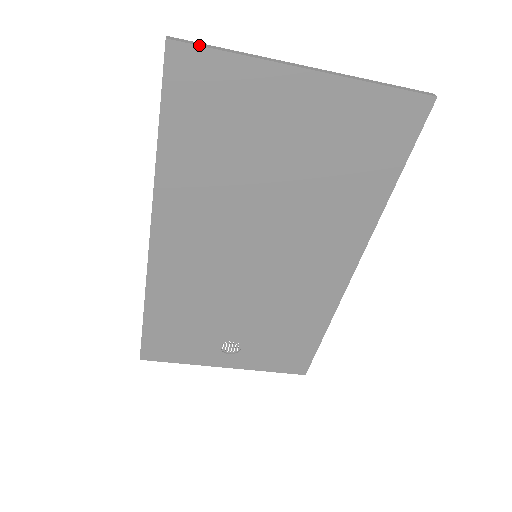
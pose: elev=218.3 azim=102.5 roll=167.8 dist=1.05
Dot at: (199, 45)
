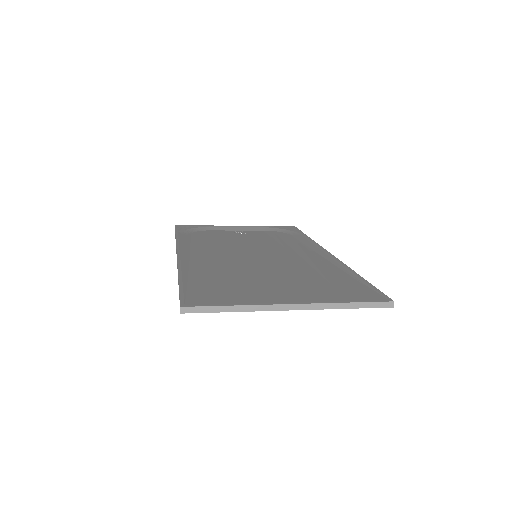
Dot at: occluded
